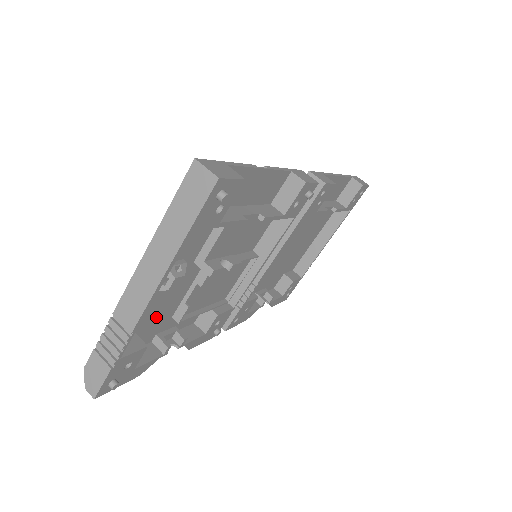
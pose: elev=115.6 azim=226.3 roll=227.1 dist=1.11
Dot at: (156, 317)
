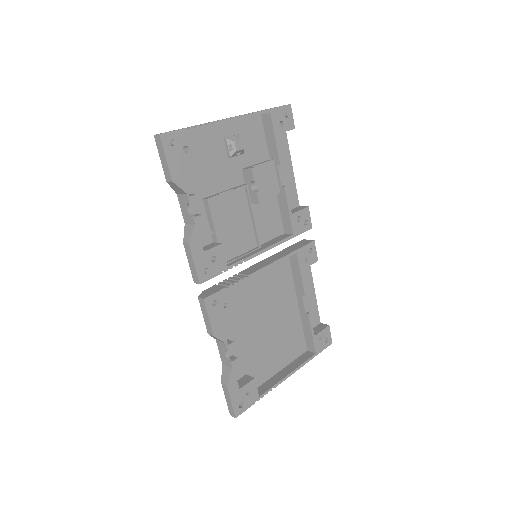
Dot at: (203, 175)
